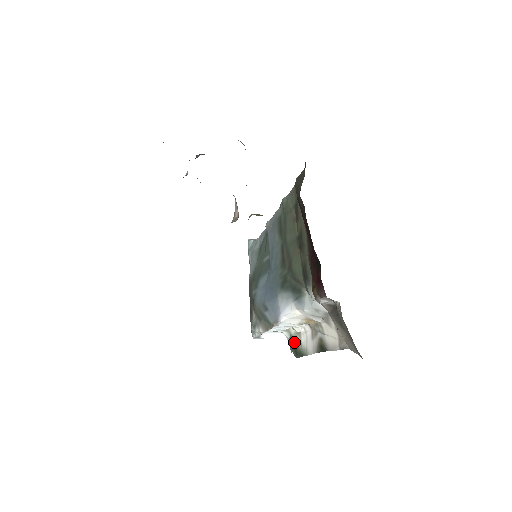
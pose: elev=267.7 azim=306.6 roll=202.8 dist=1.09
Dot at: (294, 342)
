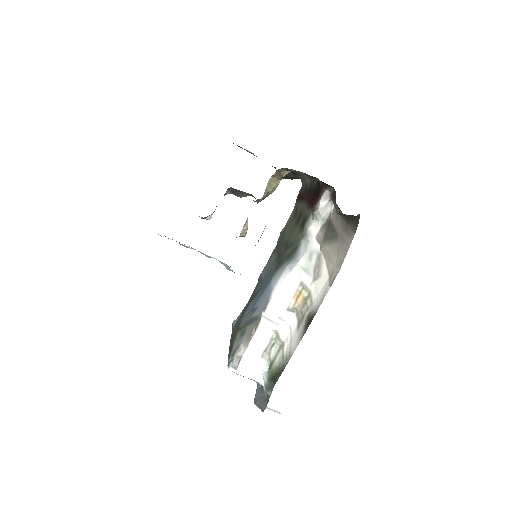
Dot at: (274, 366)
